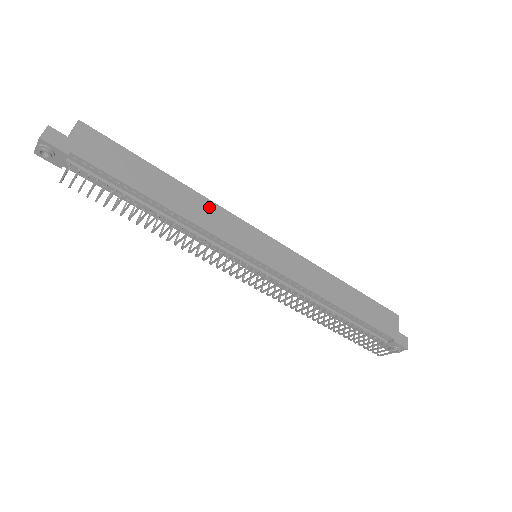
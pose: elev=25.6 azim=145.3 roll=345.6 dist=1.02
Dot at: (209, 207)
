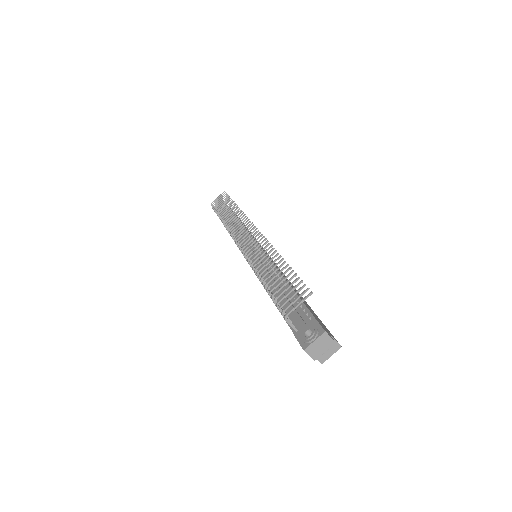
Dot at: occluded
